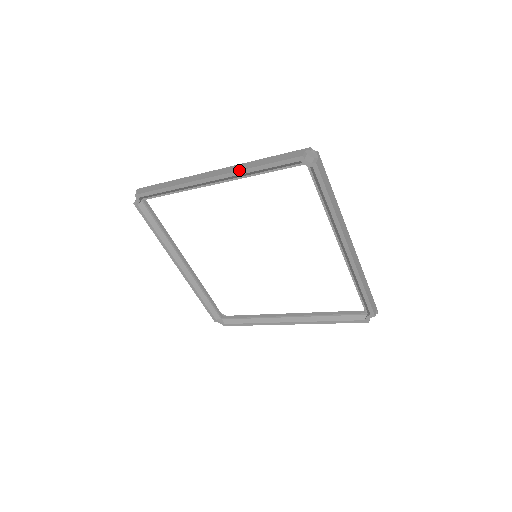
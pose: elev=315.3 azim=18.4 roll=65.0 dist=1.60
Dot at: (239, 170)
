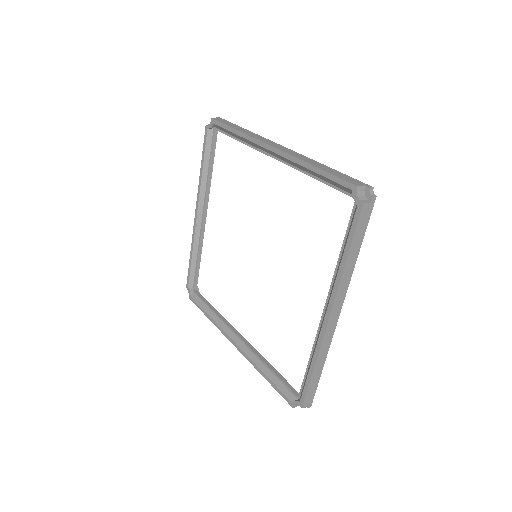
Dot at: occluded
